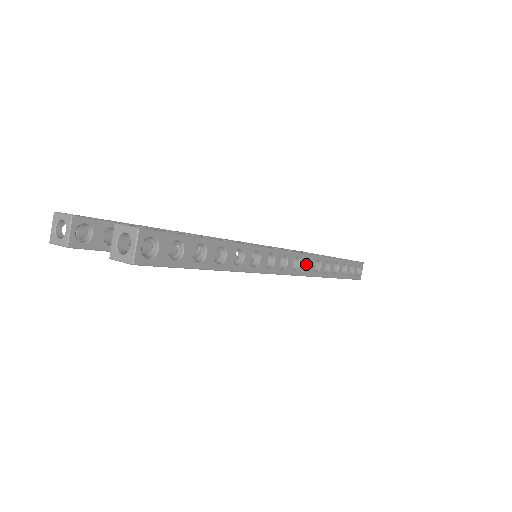
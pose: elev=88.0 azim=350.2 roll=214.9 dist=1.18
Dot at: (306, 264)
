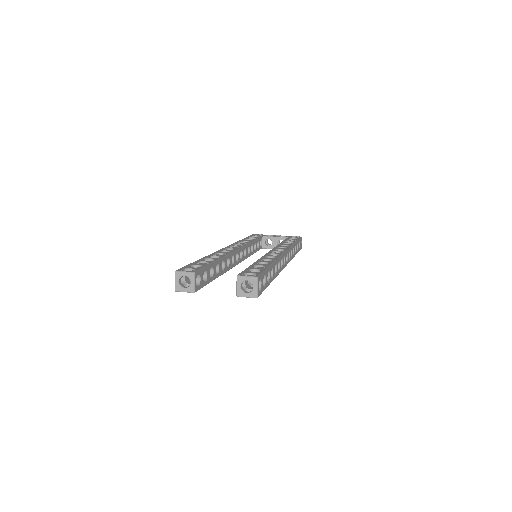
Dot at: occluded
